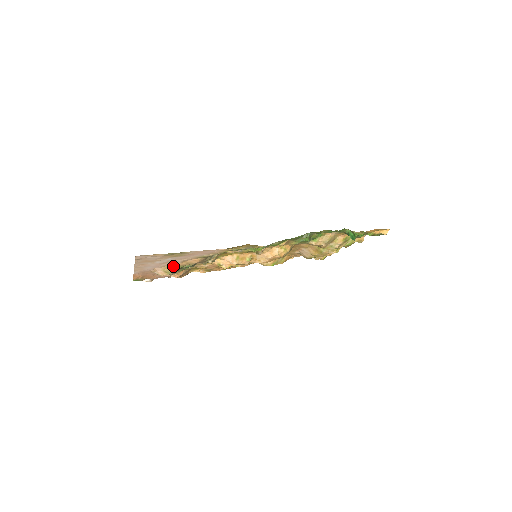
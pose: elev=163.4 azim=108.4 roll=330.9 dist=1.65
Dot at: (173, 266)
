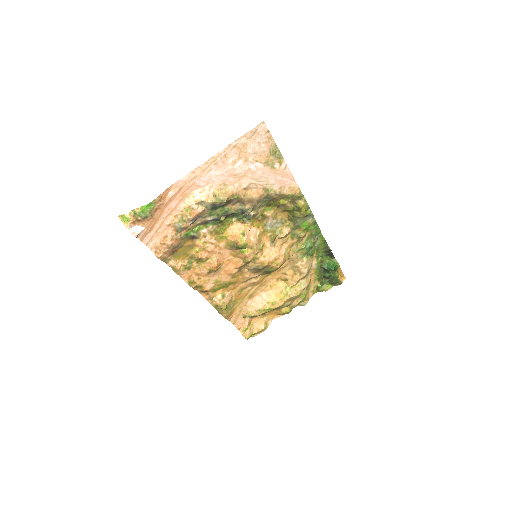
Dot at: (231, 190)
